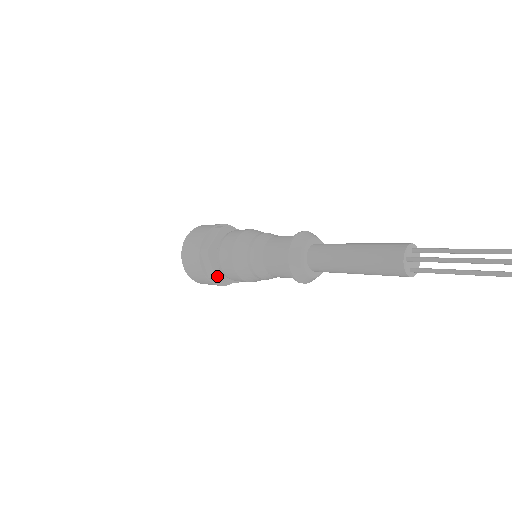
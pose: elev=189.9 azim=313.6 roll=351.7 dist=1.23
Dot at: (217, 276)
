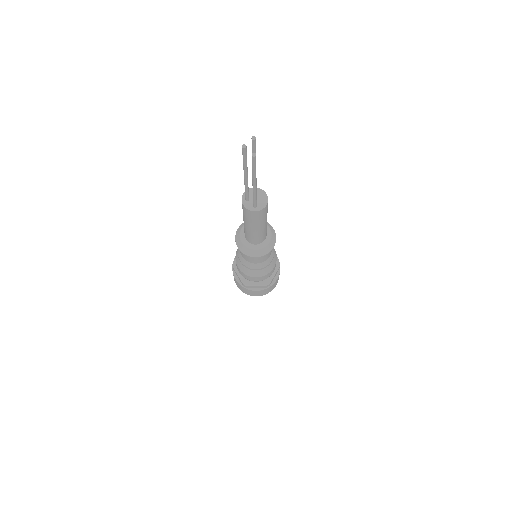
Dot at: (245, 282)
